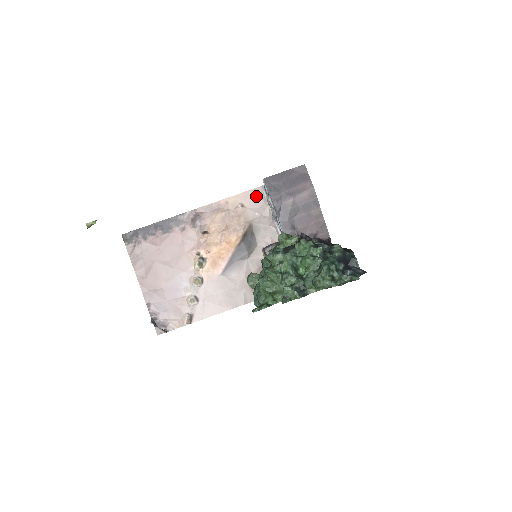
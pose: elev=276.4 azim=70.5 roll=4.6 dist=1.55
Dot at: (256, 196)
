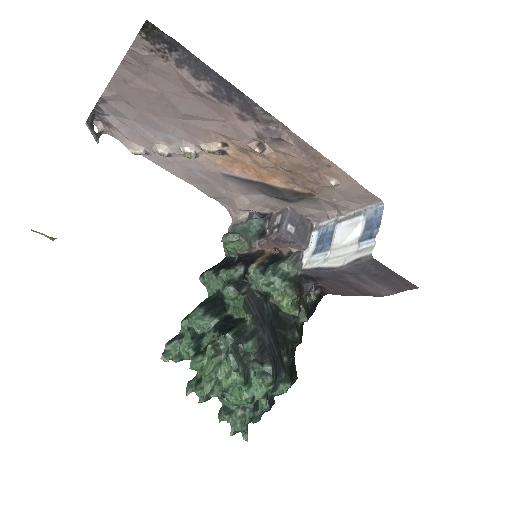
Dot at: (362, 197)
